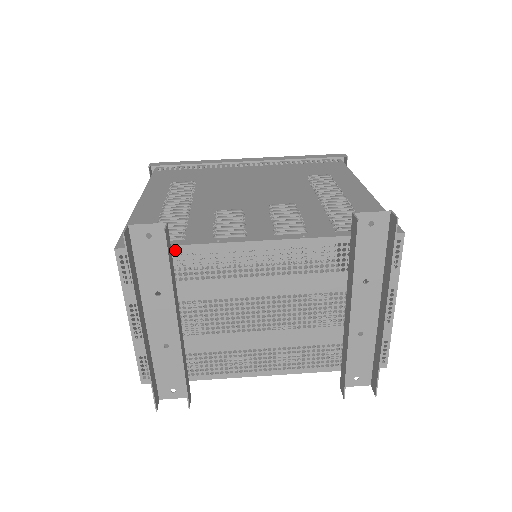
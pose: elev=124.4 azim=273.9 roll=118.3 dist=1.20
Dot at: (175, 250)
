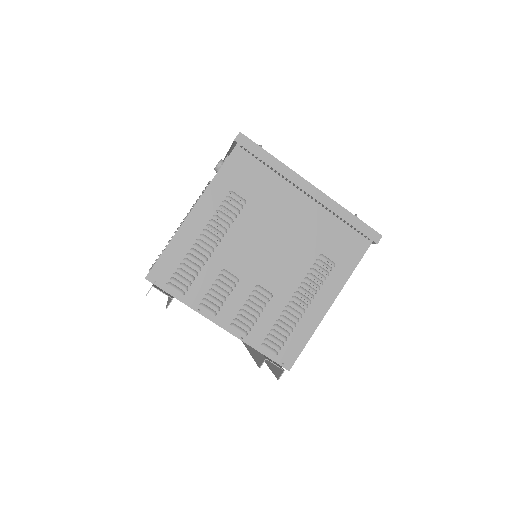
Dot at: (176, 298)
